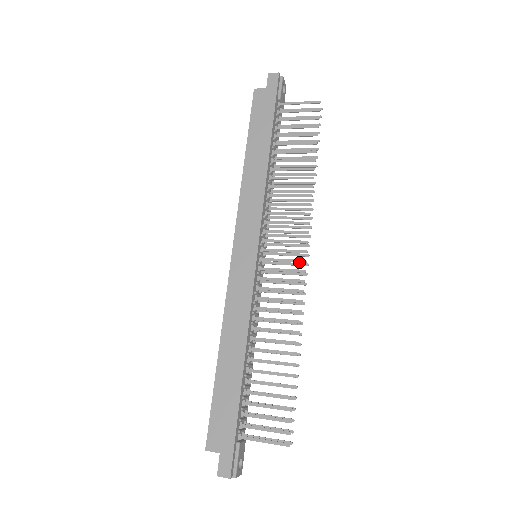
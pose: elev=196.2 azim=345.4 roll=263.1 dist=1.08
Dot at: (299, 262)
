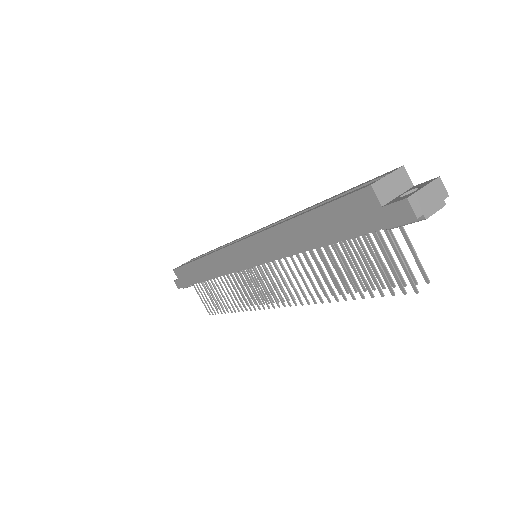
Dot at: (270, 302)
